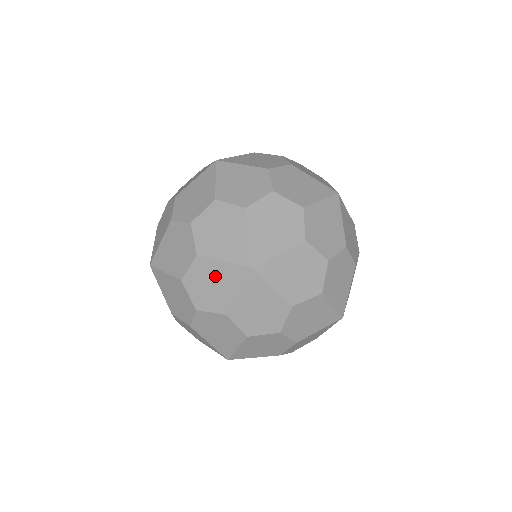
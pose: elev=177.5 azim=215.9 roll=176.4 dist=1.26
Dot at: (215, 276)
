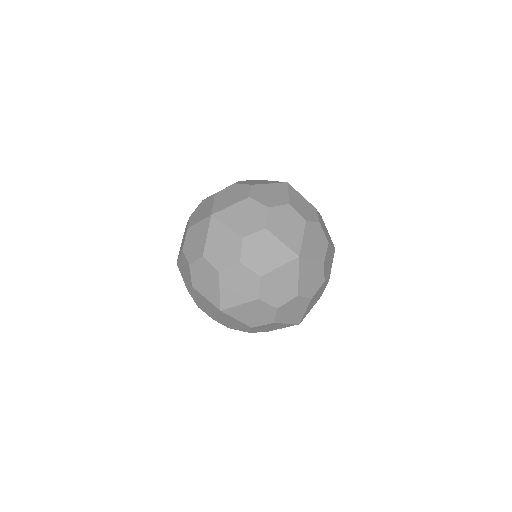
Dot at: occluded
